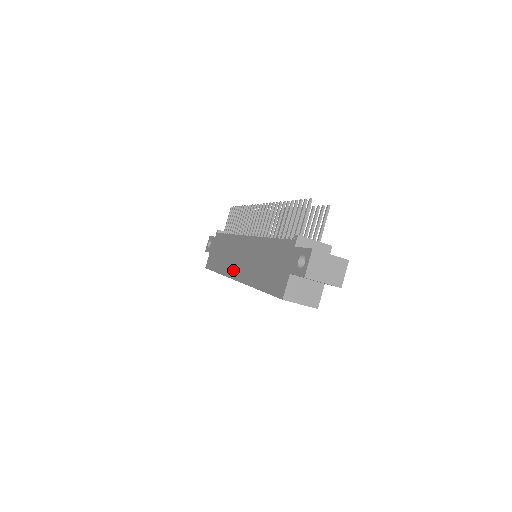
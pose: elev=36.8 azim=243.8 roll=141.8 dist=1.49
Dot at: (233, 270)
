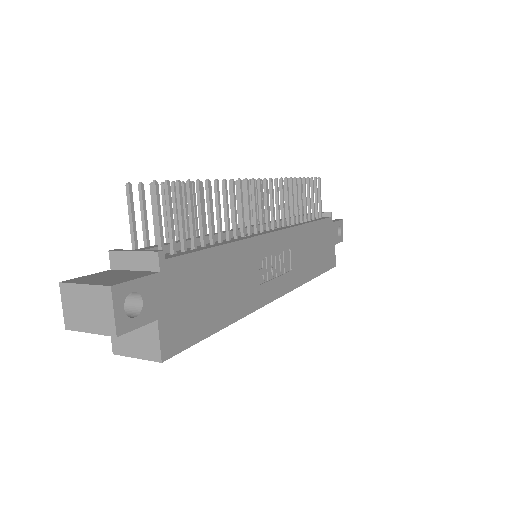
Dot at: occluded
